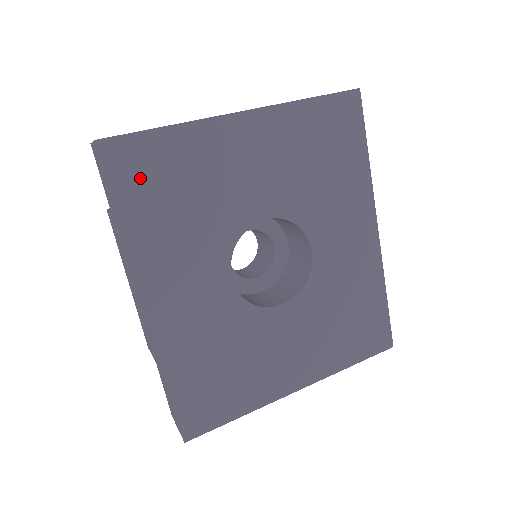
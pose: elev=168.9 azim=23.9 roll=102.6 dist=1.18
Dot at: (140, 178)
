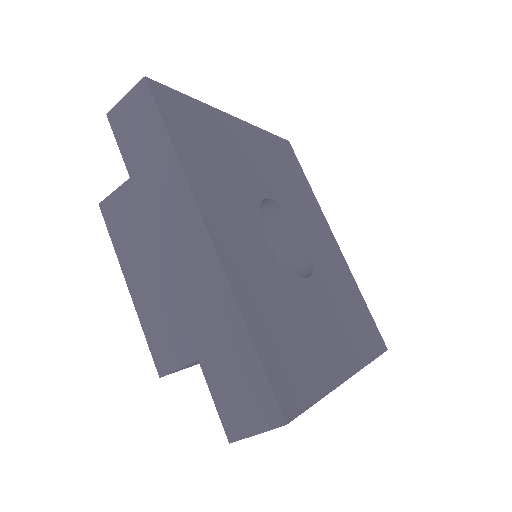
Dot at: (181, 121)
